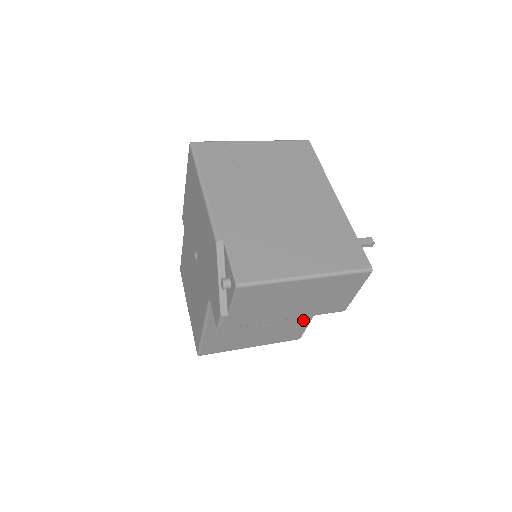
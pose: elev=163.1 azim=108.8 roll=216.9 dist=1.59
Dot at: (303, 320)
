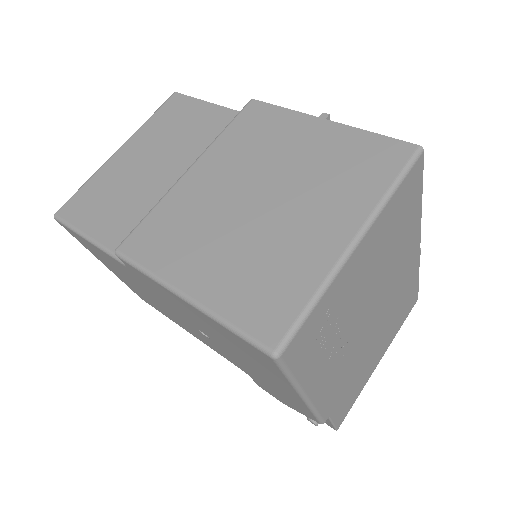
Dot at: occluded
